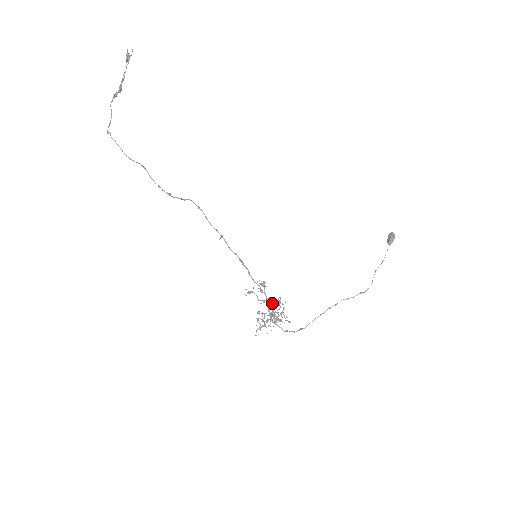
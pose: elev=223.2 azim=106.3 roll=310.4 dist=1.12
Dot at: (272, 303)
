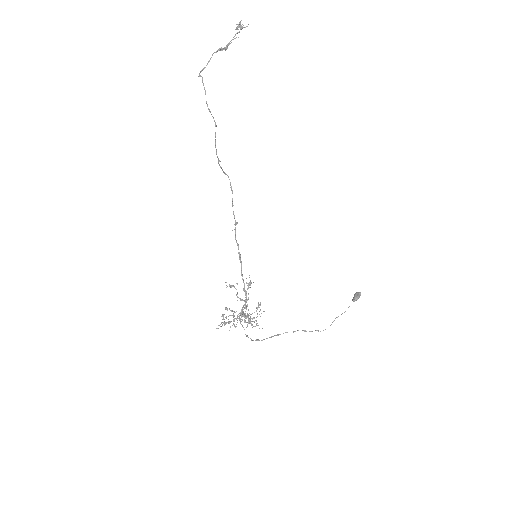
Dot at: occluded
